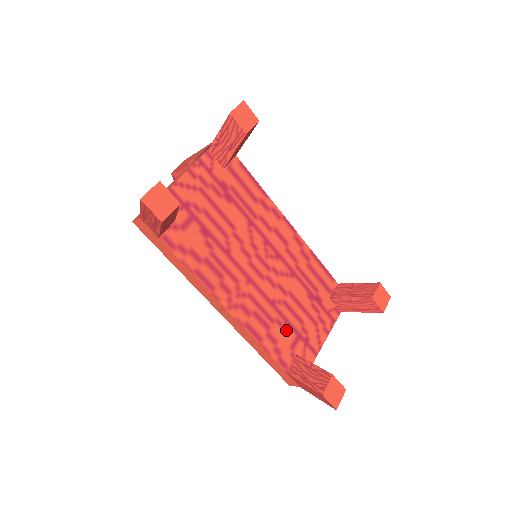
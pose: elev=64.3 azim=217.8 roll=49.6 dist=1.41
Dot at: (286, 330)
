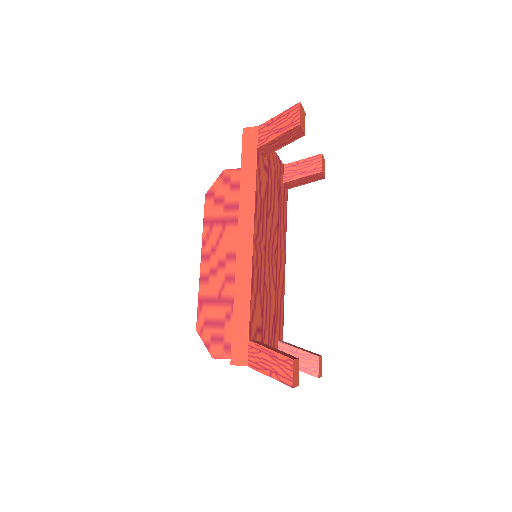
Dot at: (260, 313)
